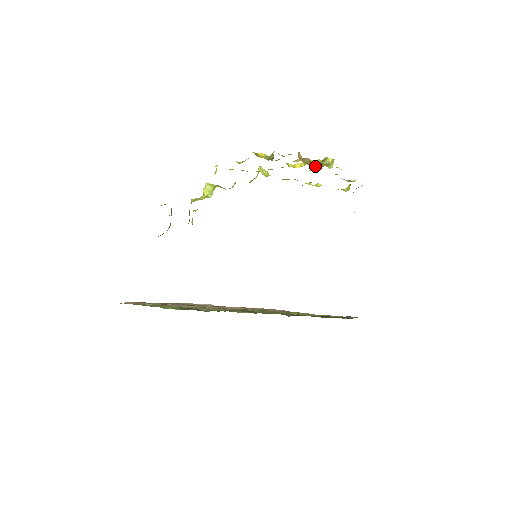
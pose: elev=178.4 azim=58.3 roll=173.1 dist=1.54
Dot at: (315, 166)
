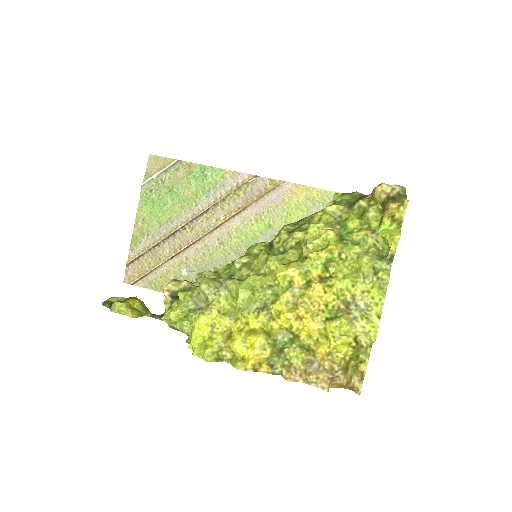
Dot at: (350, 366)
